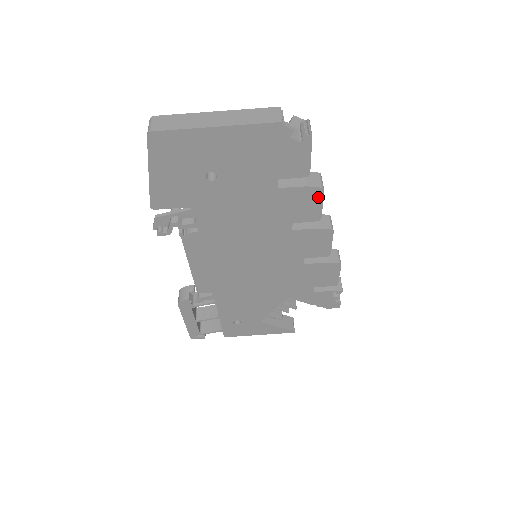
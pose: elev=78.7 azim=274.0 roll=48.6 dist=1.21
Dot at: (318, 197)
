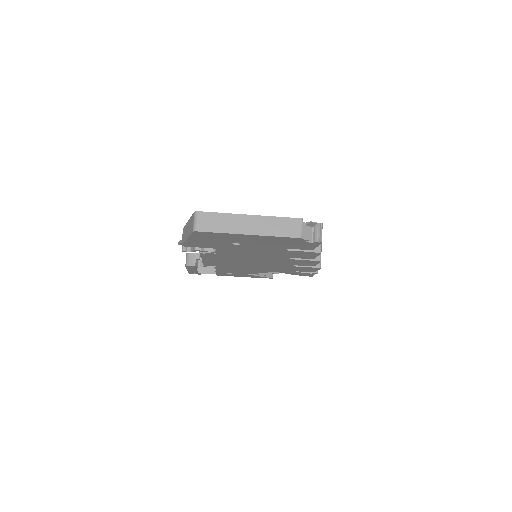
Dot at: (315, 254)
